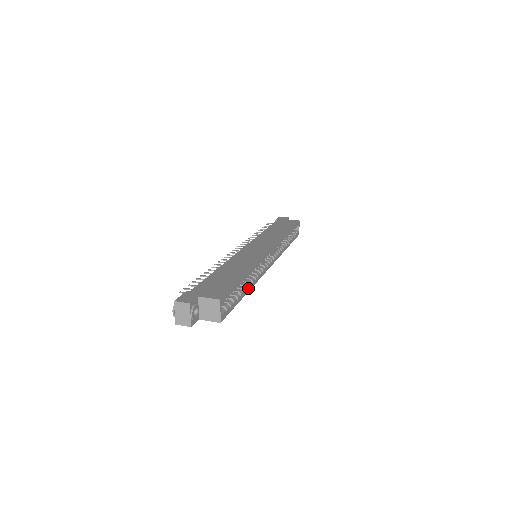
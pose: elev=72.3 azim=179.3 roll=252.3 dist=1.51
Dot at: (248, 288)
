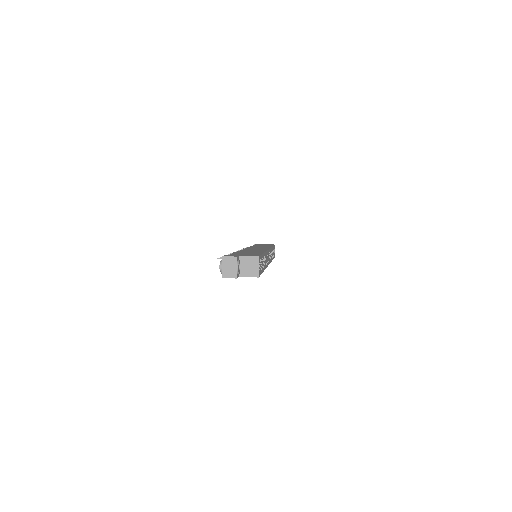
Dot at: (264, 267)
